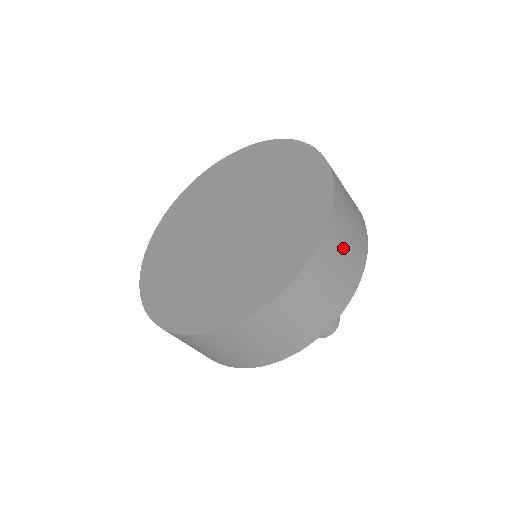
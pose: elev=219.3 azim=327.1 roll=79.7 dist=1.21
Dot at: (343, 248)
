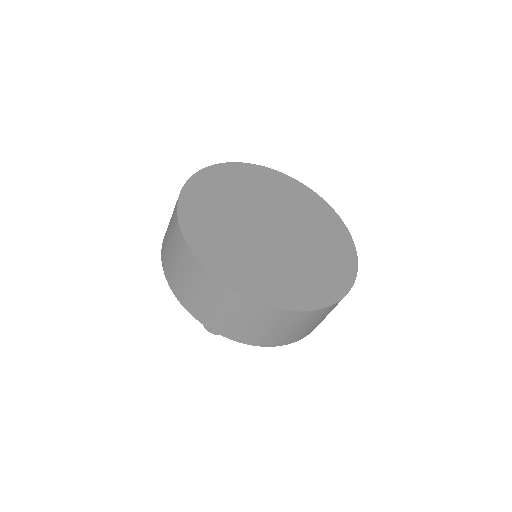
Dot at: occluded
